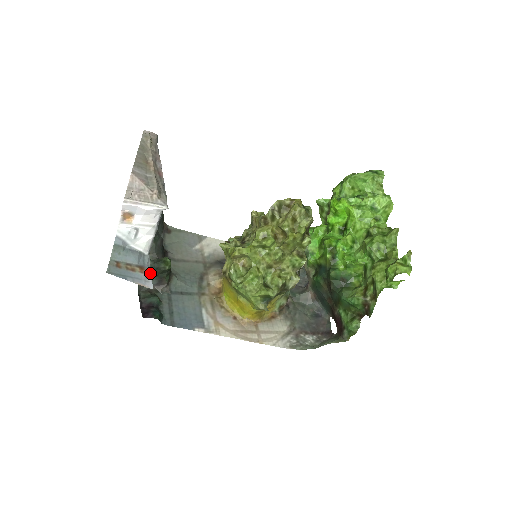
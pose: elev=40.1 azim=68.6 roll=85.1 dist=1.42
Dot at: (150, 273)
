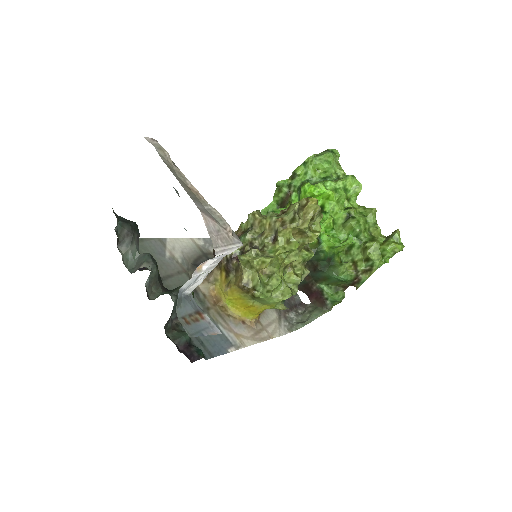
Dot at: (206, 315)
